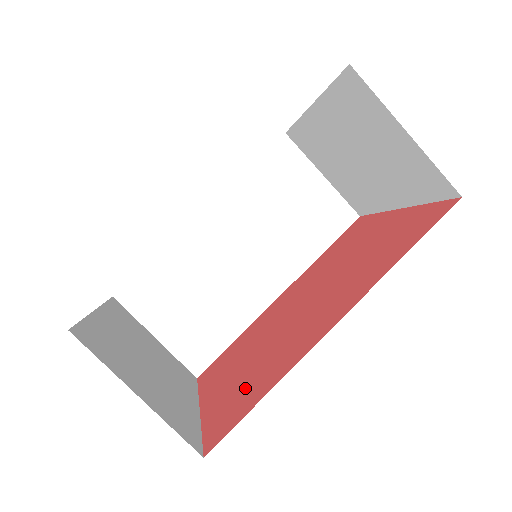
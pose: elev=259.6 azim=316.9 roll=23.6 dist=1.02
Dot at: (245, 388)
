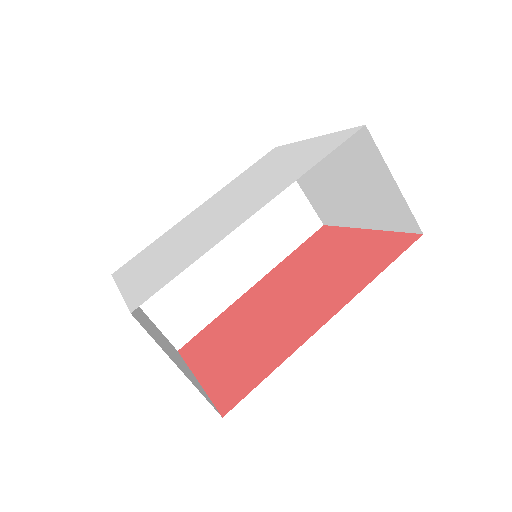
Dot at: (246, 364)
